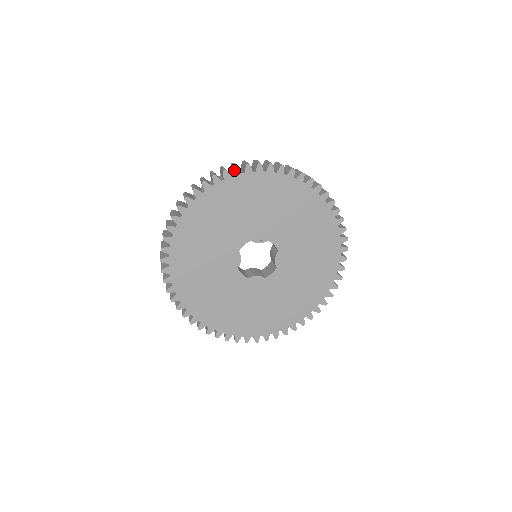
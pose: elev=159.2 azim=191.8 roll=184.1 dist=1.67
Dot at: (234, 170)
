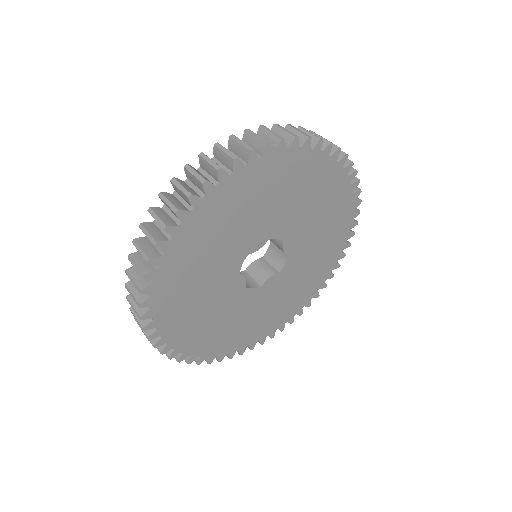
Dot at: (189, 202)
